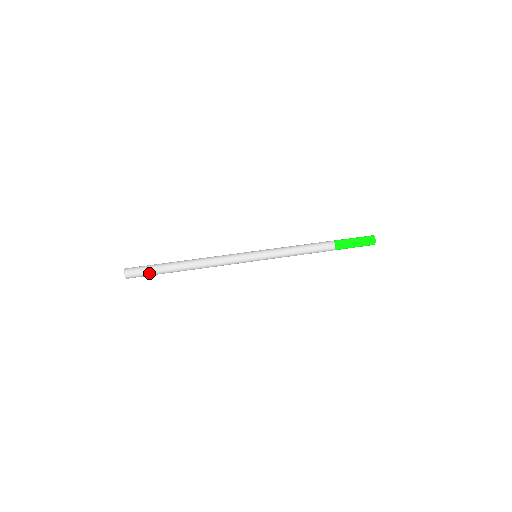
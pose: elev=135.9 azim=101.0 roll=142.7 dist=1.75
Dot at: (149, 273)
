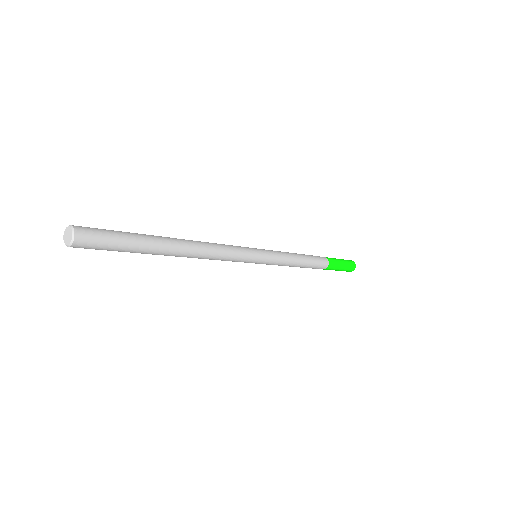
Dot at: (118, 243)
